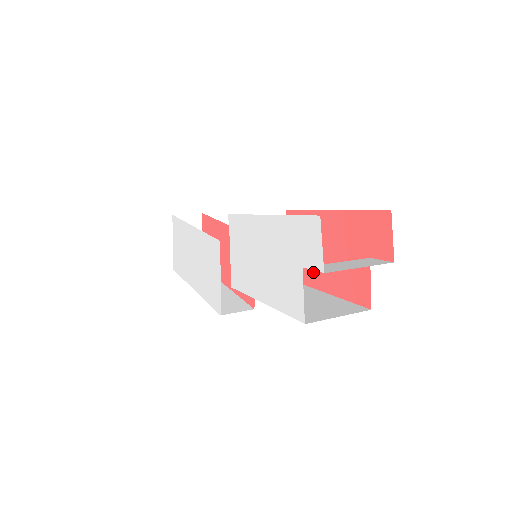
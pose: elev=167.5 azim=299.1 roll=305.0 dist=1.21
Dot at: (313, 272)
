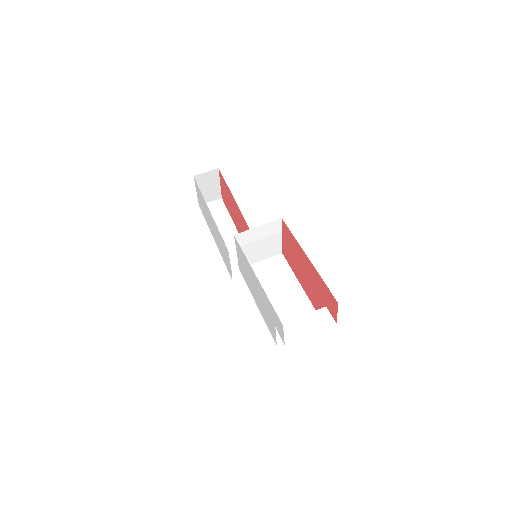
Dot at: (297, 271)
